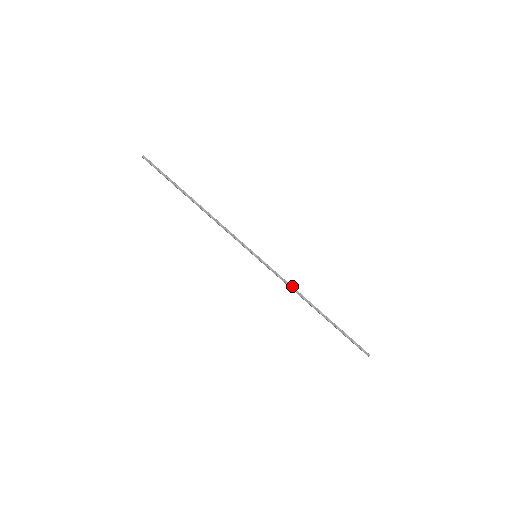
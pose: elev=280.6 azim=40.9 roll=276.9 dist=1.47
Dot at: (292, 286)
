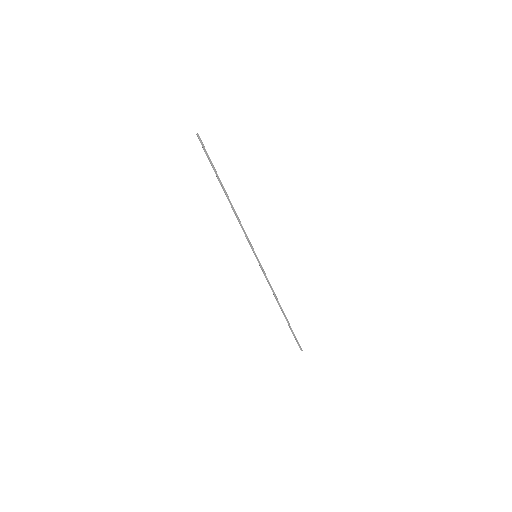
Dot at: (272, 288)
